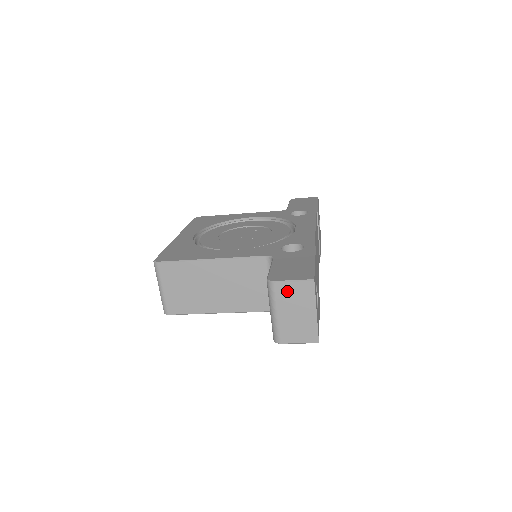
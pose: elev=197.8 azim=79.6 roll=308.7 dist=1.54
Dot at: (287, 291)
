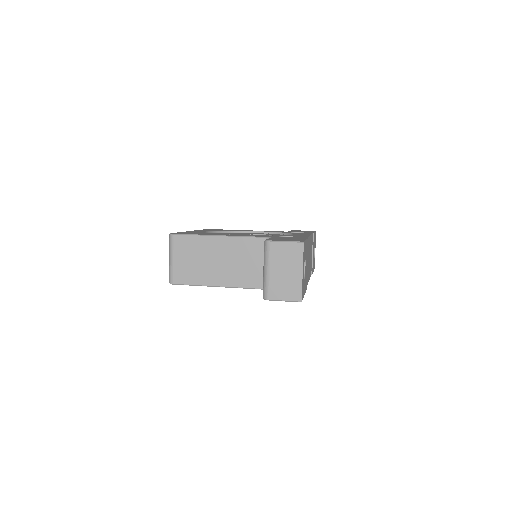
Dot at: (280, 250)
